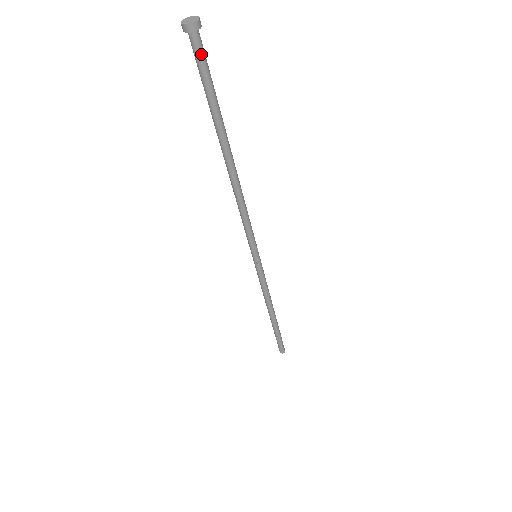
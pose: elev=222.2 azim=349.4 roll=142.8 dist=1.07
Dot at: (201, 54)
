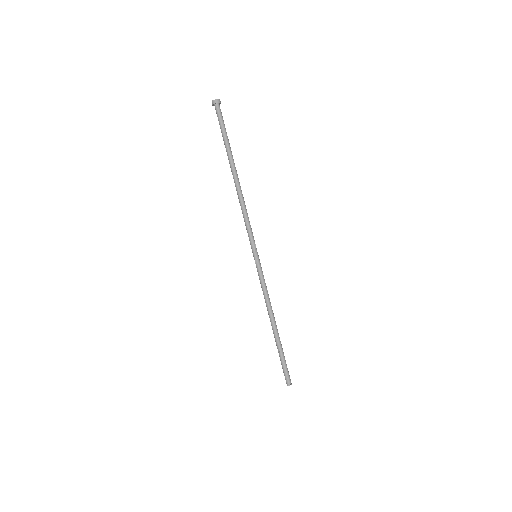
Dot at: (219, 115)
